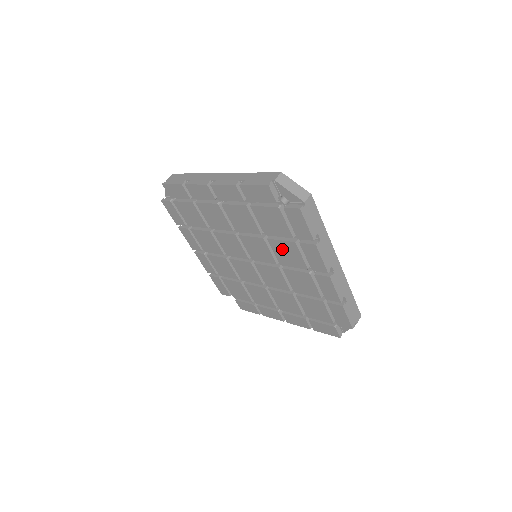
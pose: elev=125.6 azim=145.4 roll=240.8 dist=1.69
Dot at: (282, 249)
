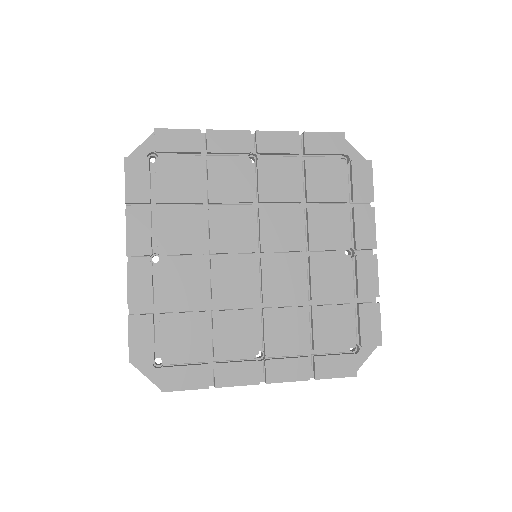
Dot at: (324, 221)
